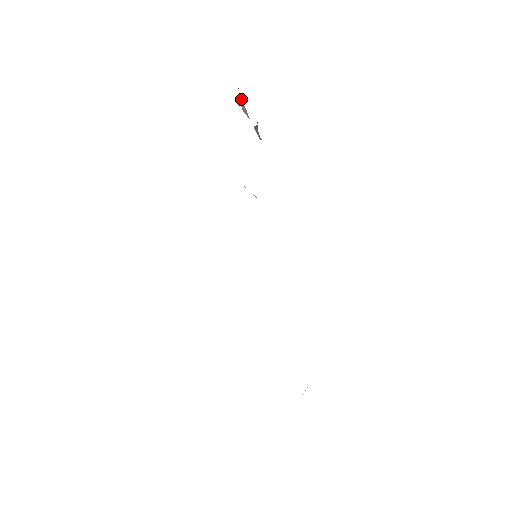
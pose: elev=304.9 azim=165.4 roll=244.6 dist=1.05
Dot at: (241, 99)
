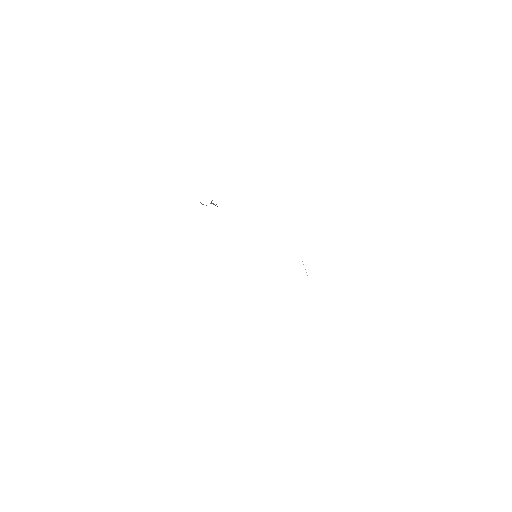
Dot at: occluded
